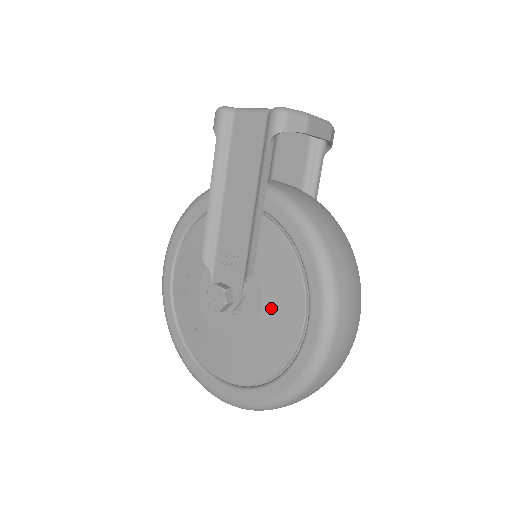
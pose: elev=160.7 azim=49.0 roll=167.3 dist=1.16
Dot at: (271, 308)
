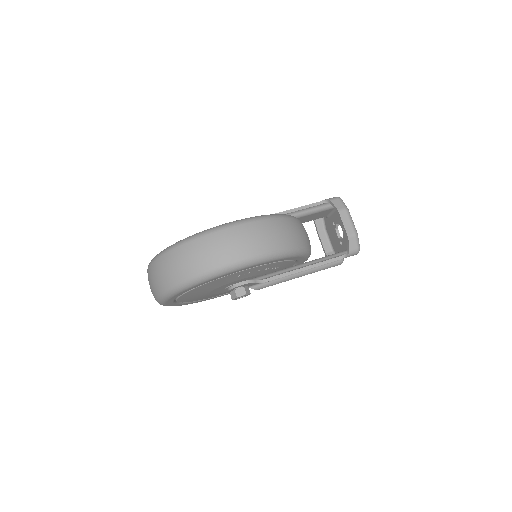
Dot at: occluded
